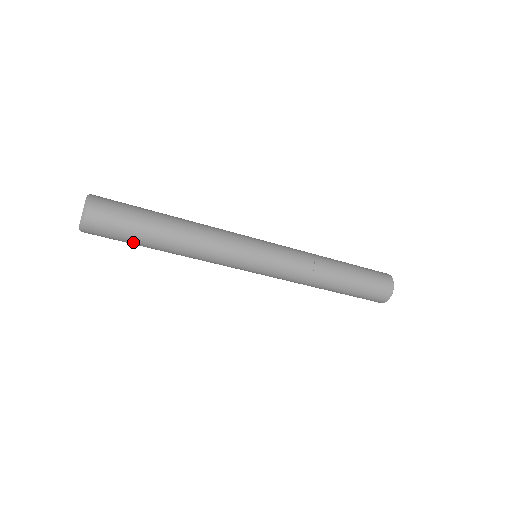
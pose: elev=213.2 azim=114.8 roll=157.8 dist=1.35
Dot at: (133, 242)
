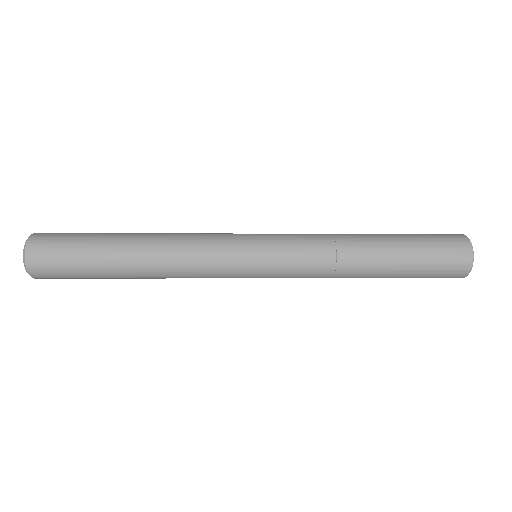
Dot at: (90, 270)
